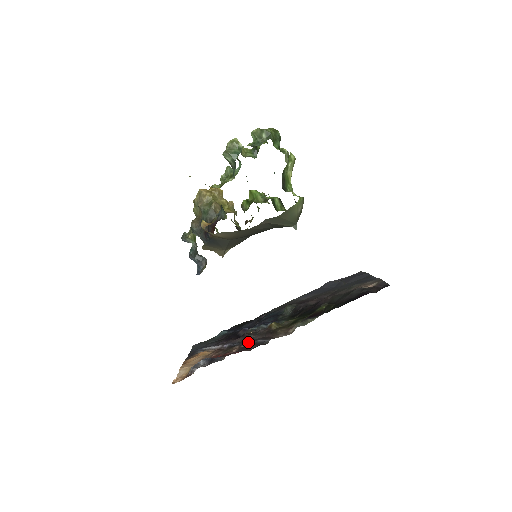
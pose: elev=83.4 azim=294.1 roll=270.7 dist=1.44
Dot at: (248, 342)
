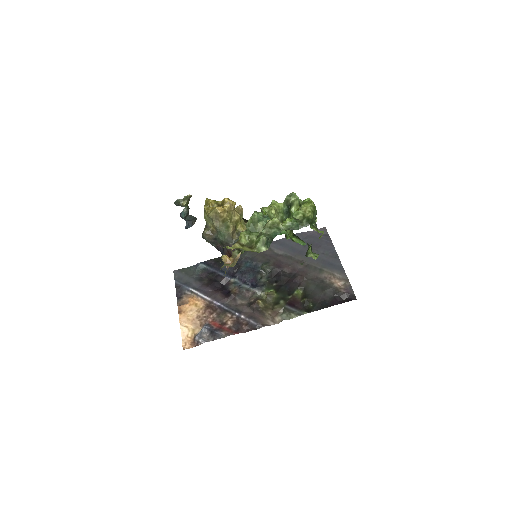
Dot at: (240, 315)
